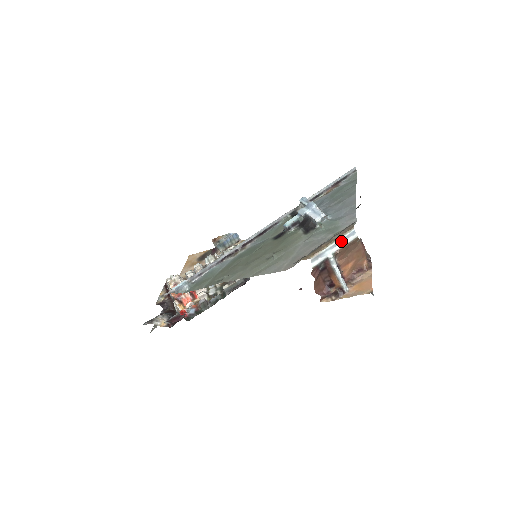
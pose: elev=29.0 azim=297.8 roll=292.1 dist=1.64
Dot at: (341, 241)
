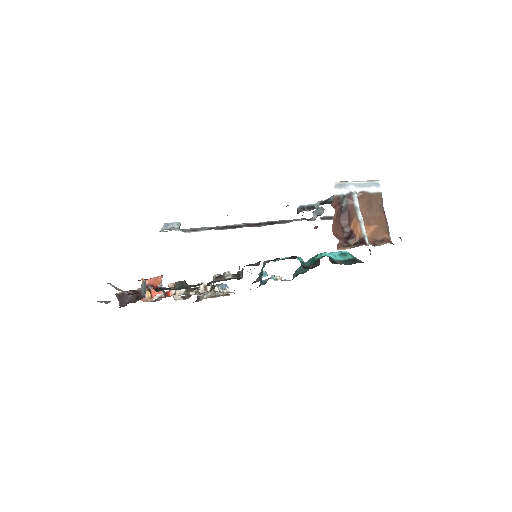
Dot at: (365, 185)
